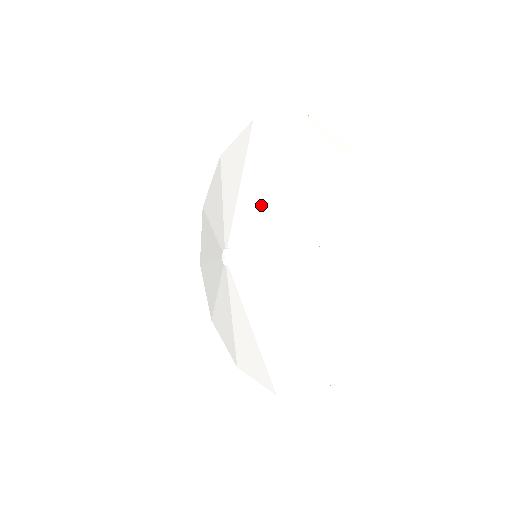
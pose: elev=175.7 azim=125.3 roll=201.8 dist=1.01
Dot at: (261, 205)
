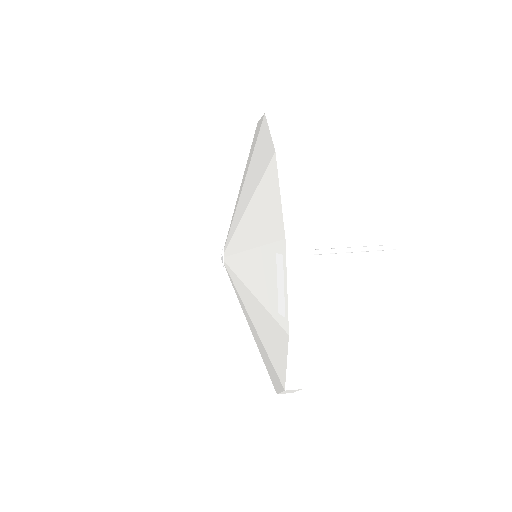
Dot at: (239, 207)
